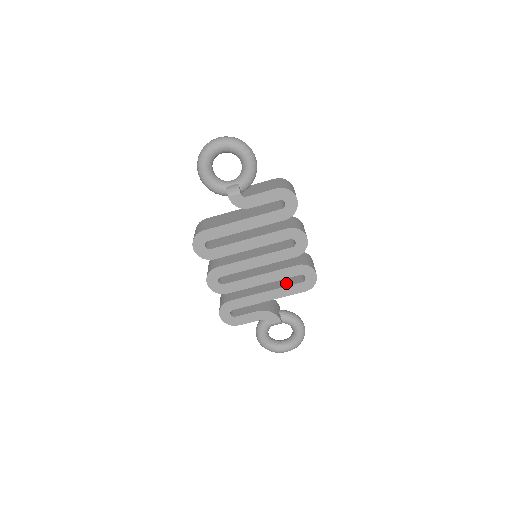
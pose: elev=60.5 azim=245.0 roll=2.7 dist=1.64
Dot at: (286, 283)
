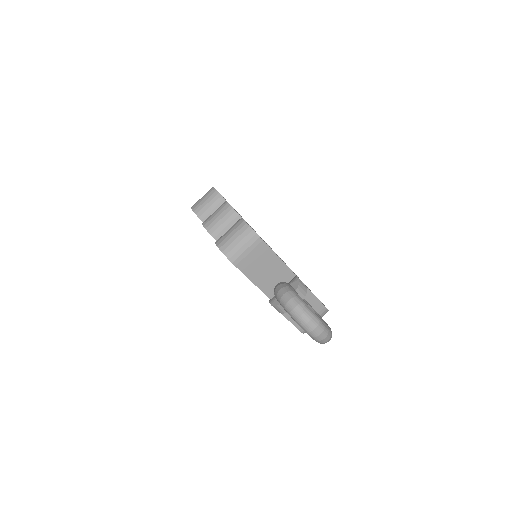
Dot at: occluded
